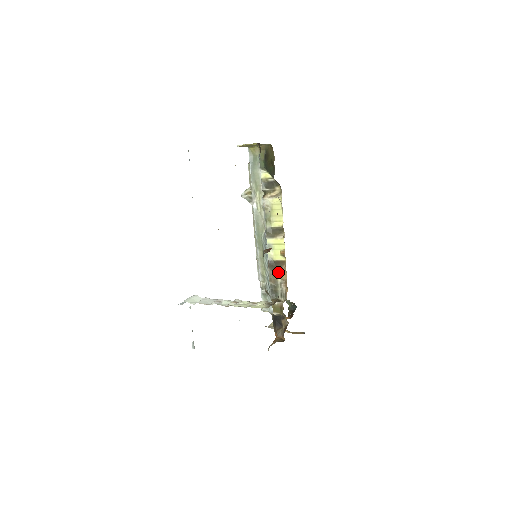
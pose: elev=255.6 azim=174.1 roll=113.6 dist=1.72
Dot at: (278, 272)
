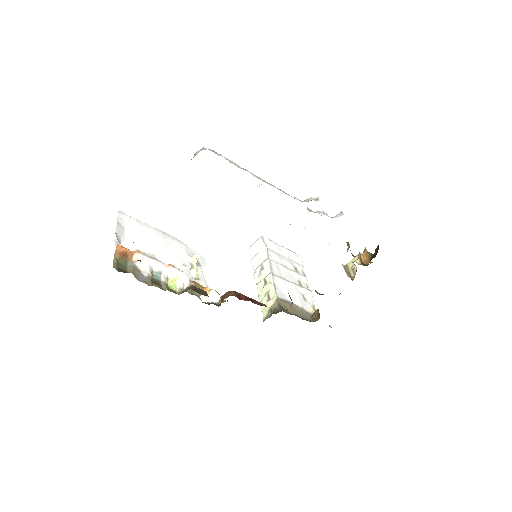
Dot at: occluded
